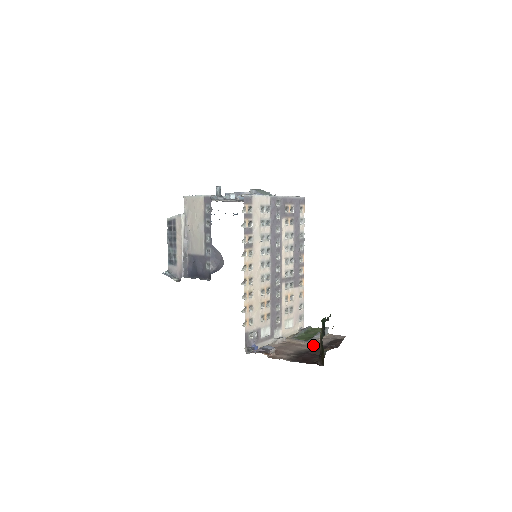
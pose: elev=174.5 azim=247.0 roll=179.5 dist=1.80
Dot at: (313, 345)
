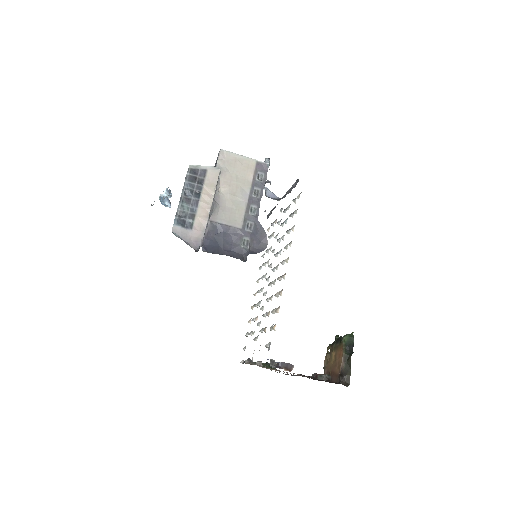
Dot at: occluded
